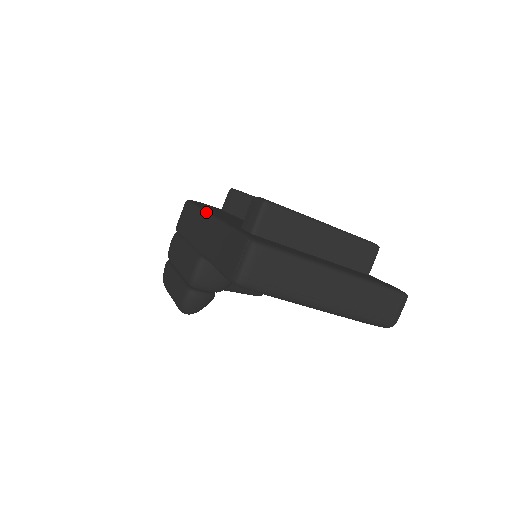
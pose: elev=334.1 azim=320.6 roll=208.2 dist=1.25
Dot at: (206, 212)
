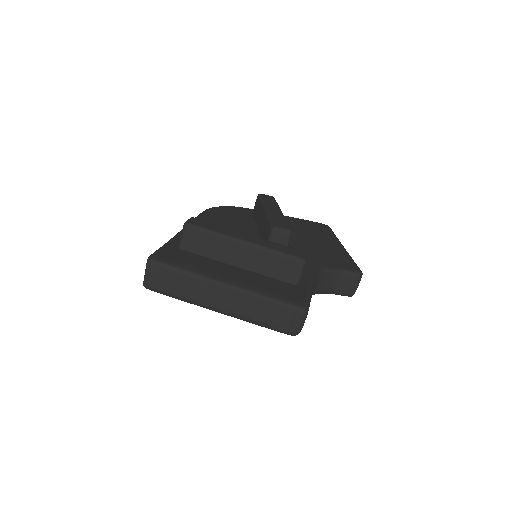
Dot at: occluded
